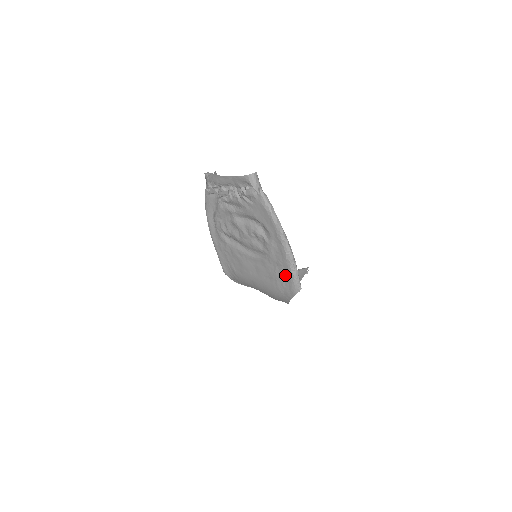
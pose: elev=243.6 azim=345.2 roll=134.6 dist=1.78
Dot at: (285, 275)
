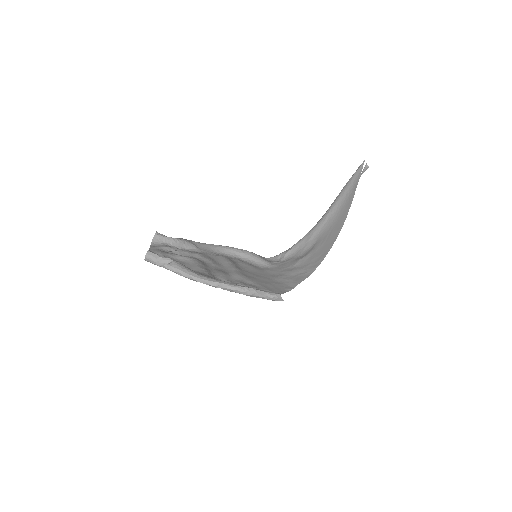
Dot at: occluded
